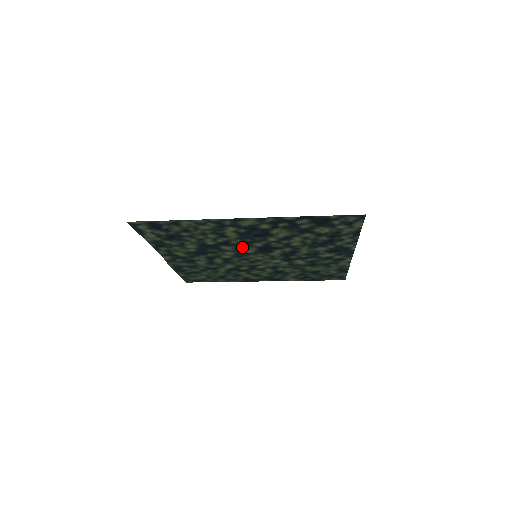
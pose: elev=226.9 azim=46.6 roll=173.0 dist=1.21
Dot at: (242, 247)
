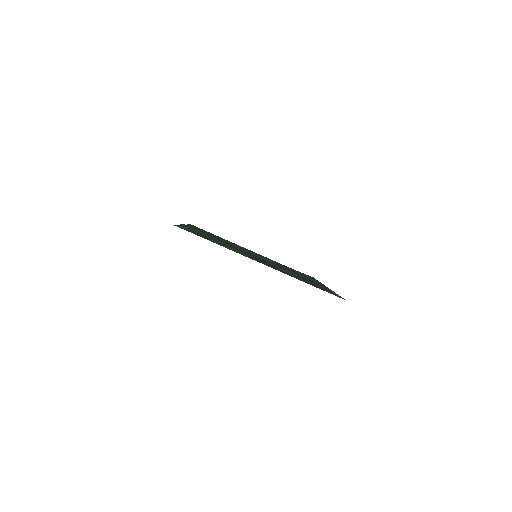
Dot at: occluded
